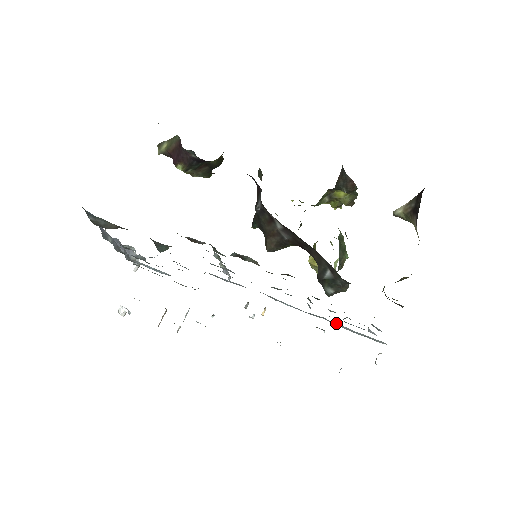
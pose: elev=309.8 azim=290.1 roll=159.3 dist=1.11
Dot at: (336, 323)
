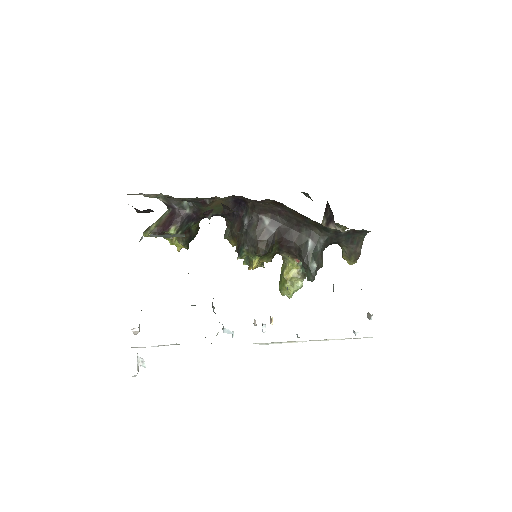
Dot at: occluded
